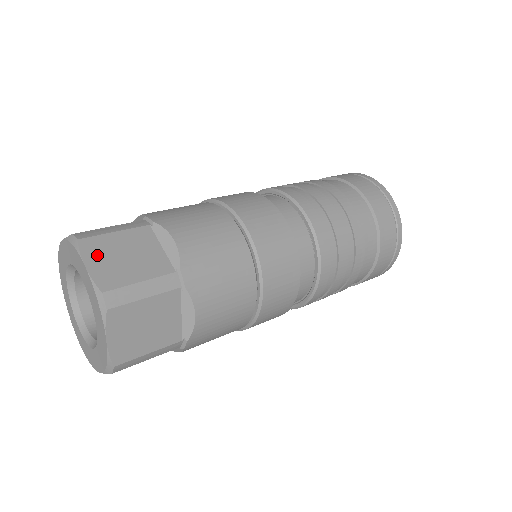
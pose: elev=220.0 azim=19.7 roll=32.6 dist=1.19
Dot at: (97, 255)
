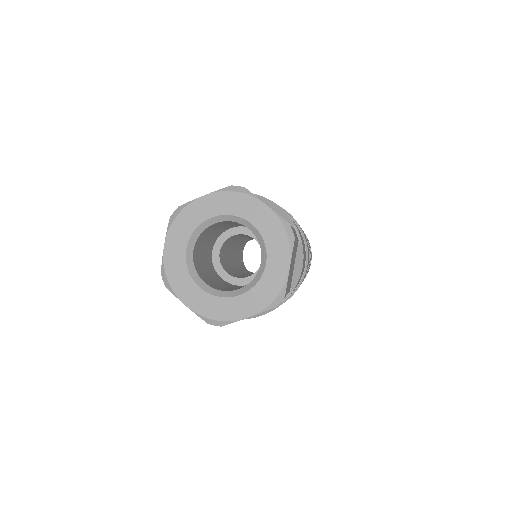
Dot at: occluded
